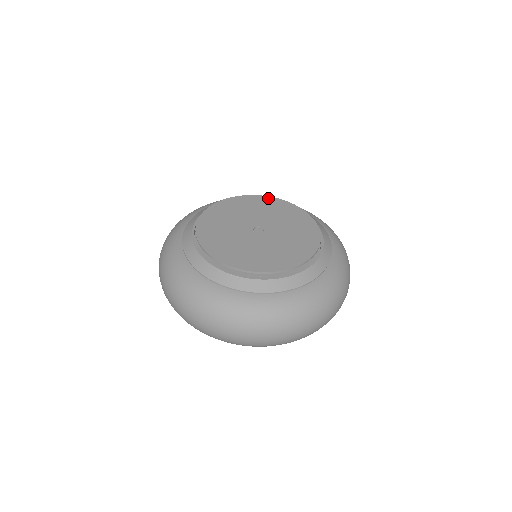
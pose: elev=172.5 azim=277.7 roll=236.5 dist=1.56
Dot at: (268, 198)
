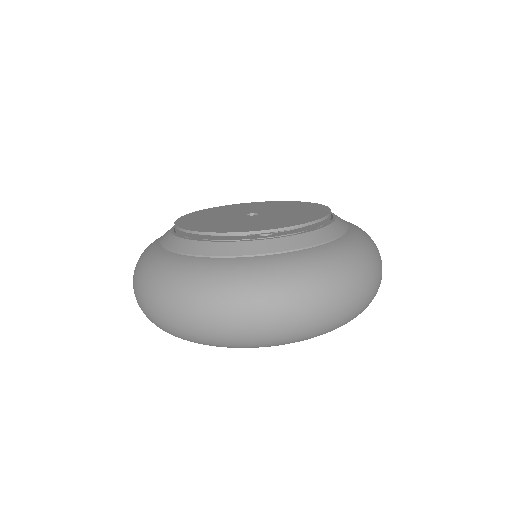
Dot at: (279, 201)
